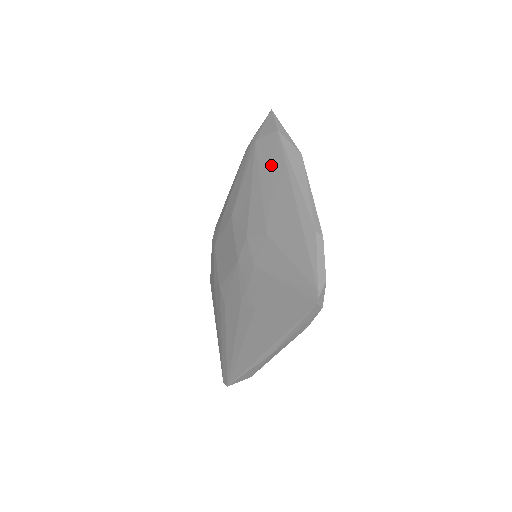
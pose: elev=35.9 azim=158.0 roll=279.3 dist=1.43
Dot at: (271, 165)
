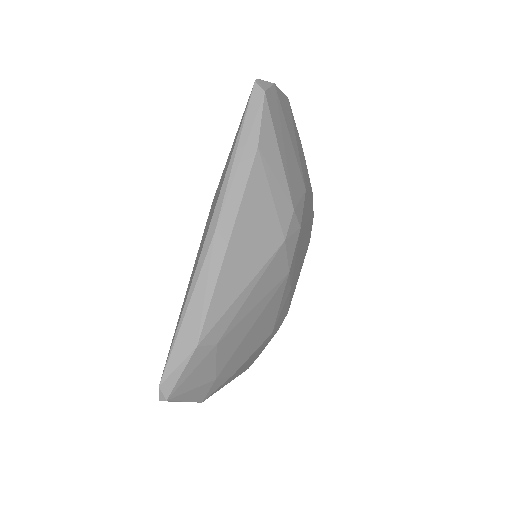
Dot at: occluded
